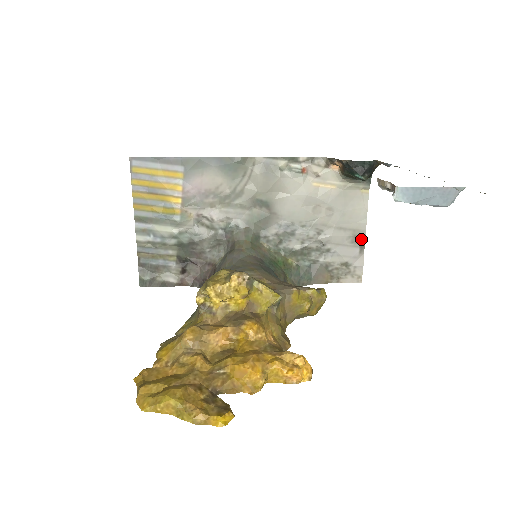
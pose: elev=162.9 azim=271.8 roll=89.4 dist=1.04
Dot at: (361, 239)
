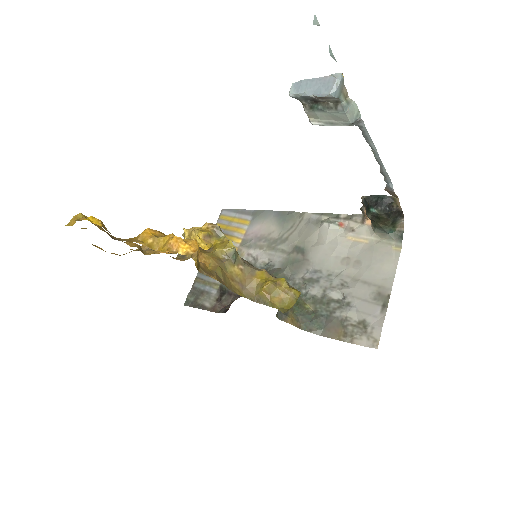
Dot at: (385, 297)
